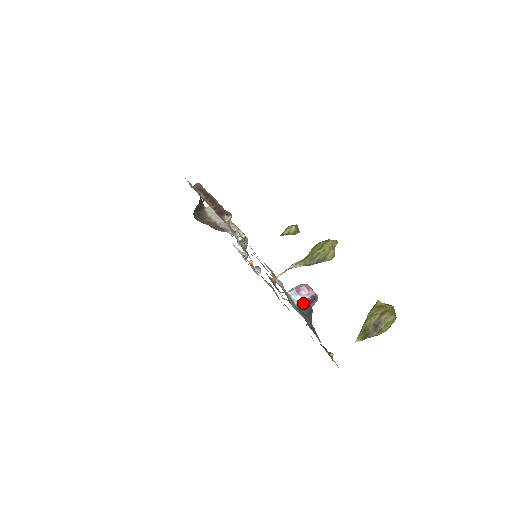
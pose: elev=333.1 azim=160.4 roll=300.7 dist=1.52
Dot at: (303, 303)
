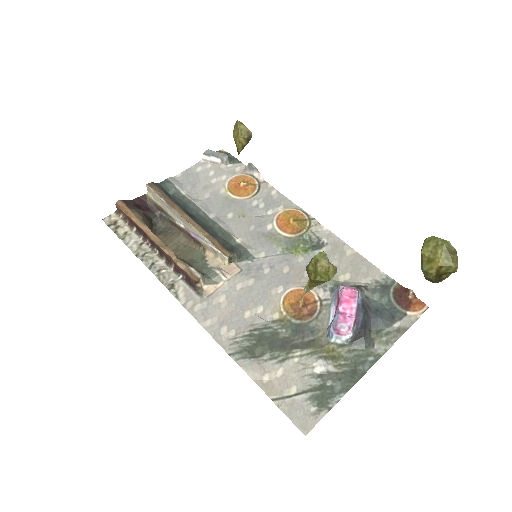
Dot at: (352, 337)
